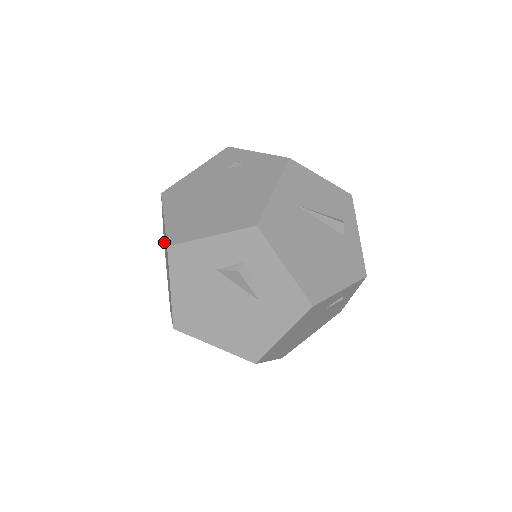
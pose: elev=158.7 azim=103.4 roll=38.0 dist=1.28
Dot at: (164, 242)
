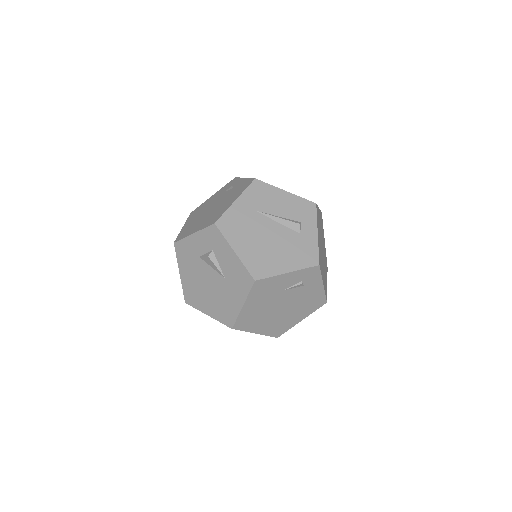
Dot at: occluded
